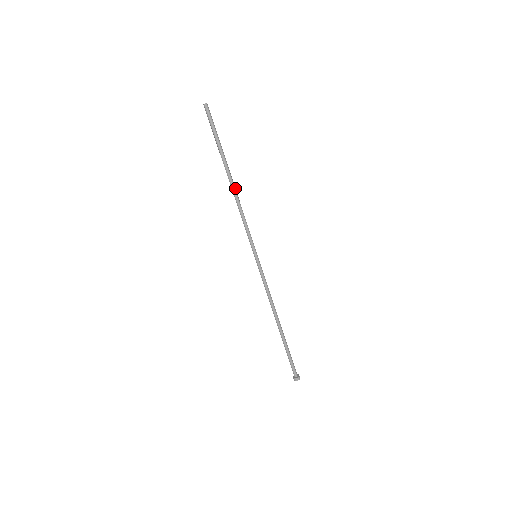
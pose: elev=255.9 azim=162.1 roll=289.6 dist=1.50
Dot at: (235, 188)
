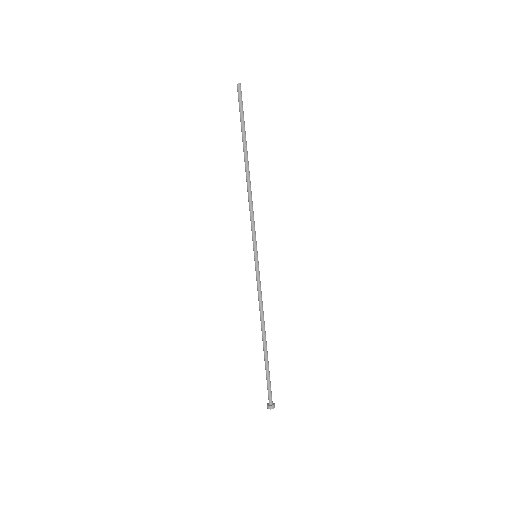
Dot at: (249, 178)
